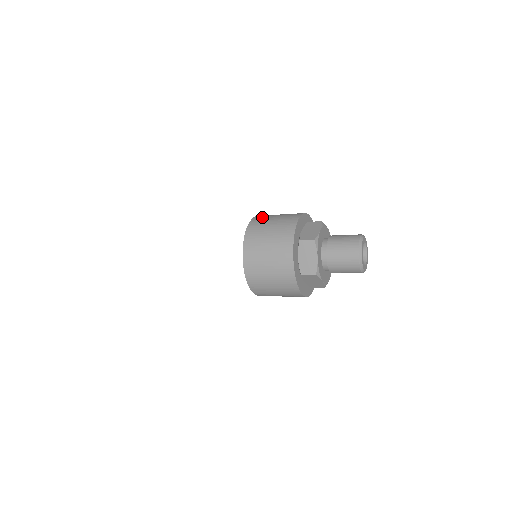
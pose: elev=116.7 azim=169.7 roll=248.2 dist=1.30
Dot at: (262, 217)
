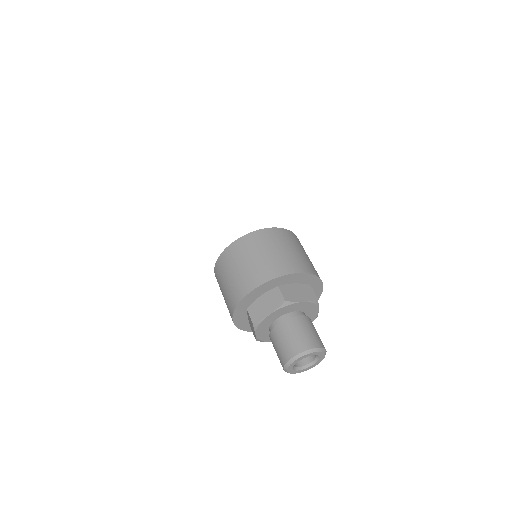
Dot at: (290, 237)
